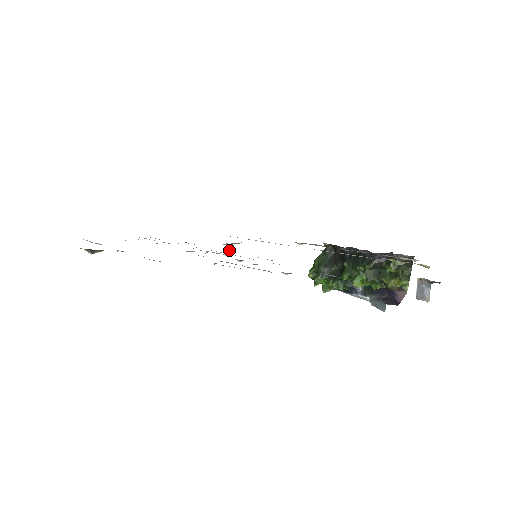
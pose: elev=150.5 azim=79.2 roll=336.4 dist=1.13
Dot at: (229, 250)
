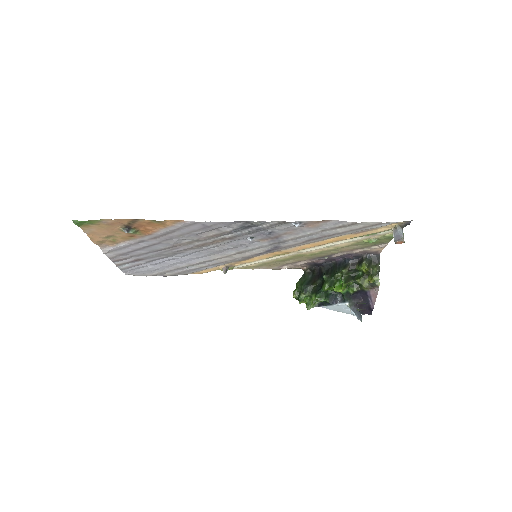
Dot at: (225, 271)
